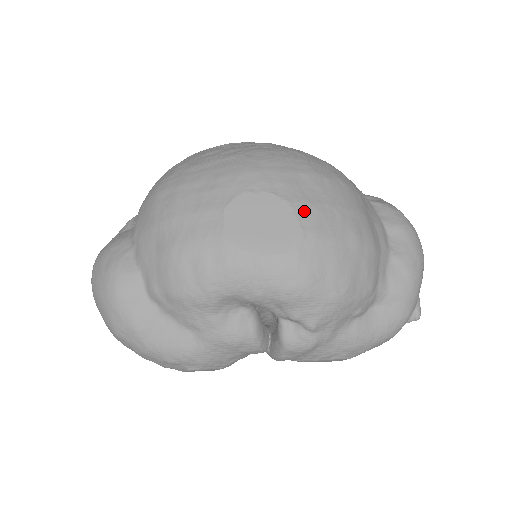
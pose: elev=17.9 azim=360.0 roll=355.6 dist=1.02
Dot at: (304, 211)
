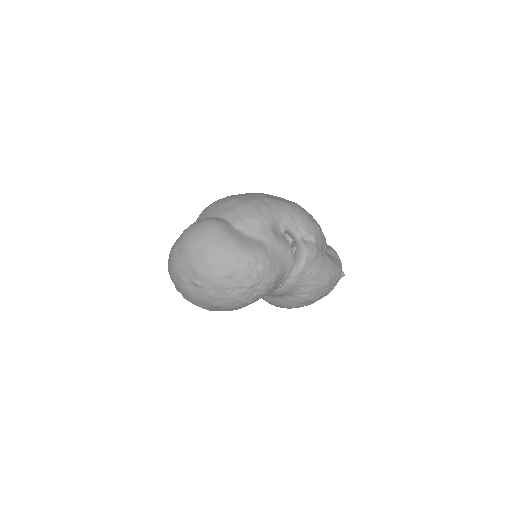
Dot at: occluded
